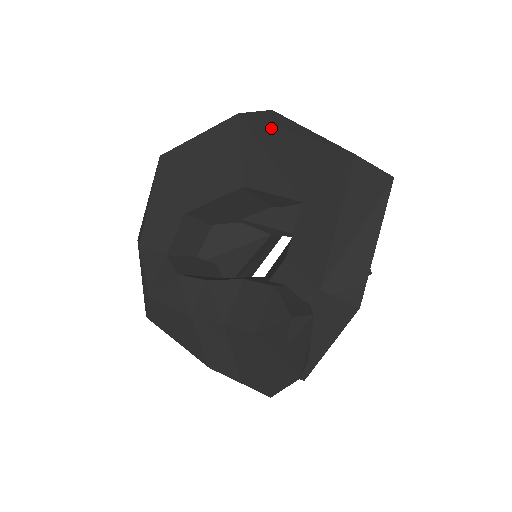
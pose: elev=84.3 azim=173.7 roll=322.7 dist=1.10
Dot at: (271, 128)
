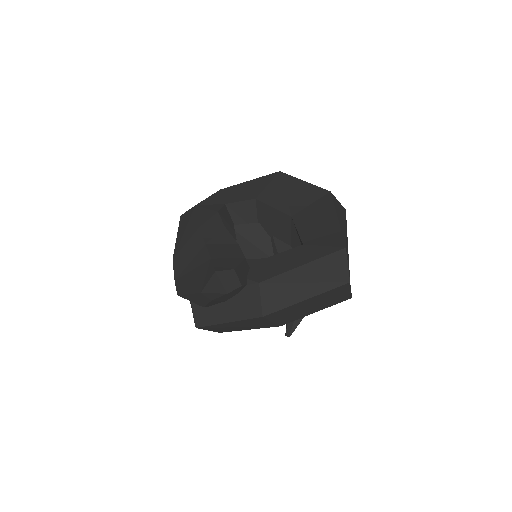
Dot at: (333, 208)
